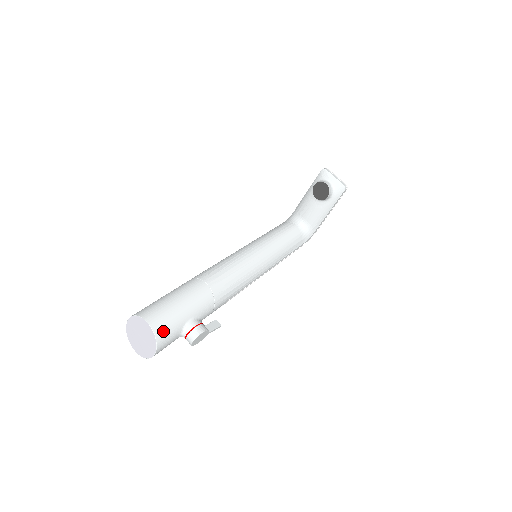
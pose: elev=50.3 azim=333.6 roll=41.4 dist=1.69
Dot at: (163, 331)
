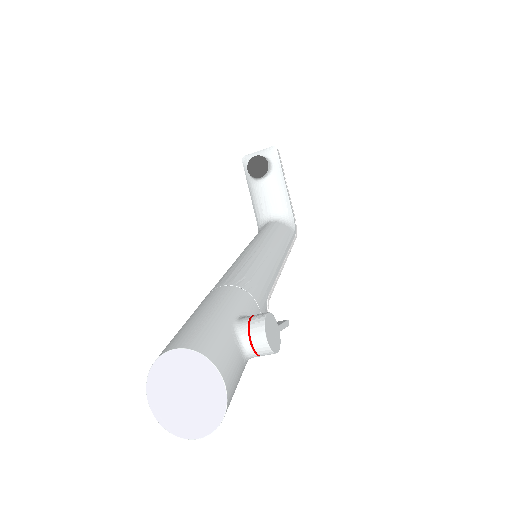
Dot at: (207, 344)
